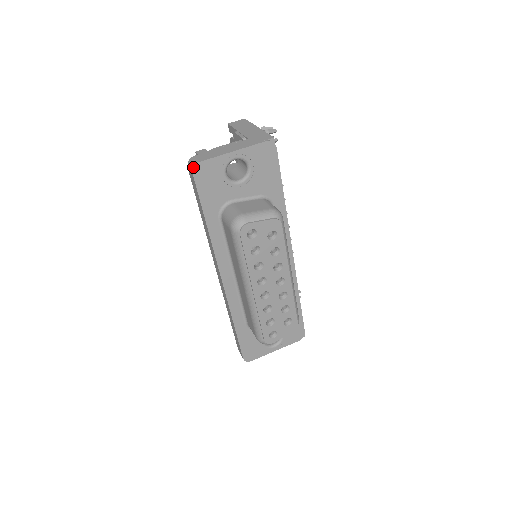
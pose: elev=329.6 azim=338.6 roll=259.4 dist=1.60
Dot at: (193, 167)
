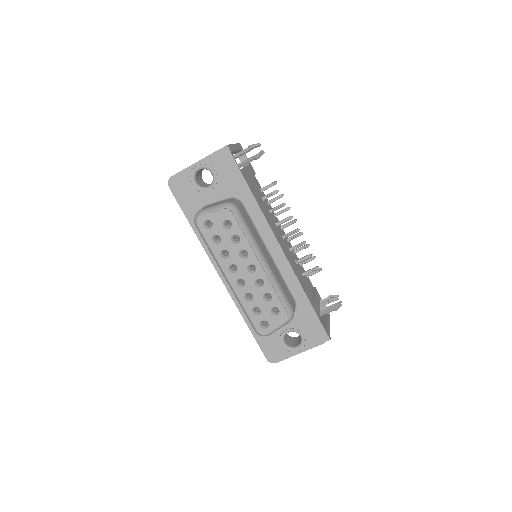
Dot at: (168, 182)
